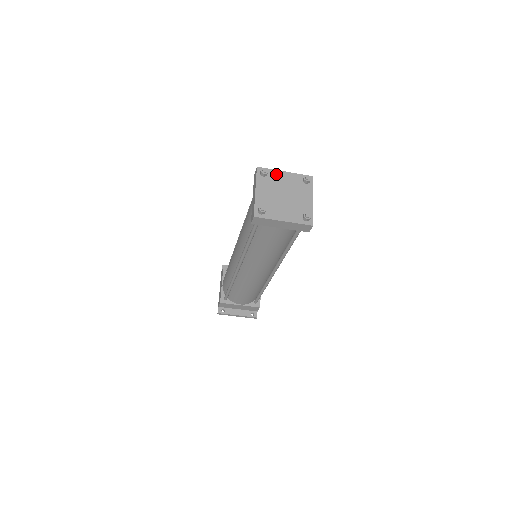
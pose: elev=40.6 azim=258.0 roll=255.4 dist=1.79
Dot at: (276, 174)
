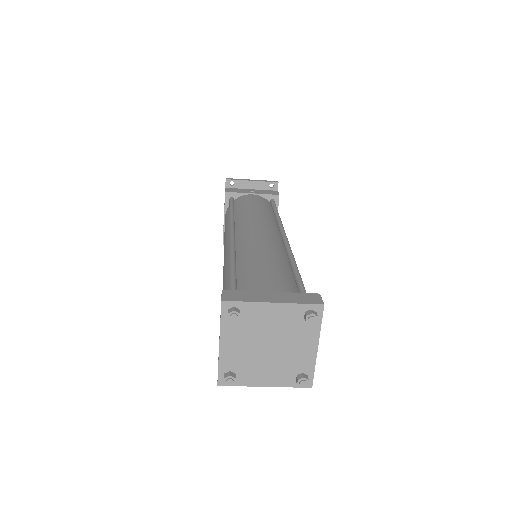
Dot at: (256, 310)
